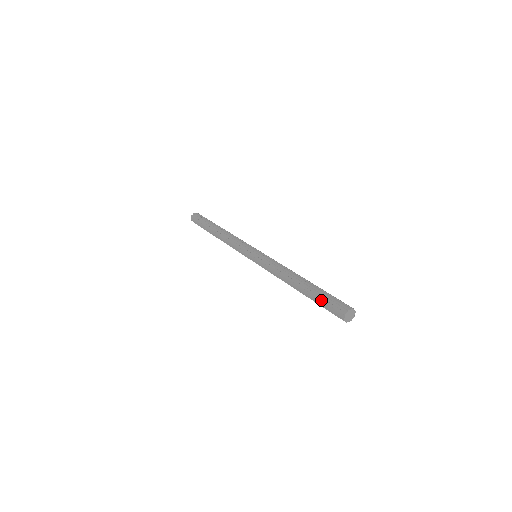
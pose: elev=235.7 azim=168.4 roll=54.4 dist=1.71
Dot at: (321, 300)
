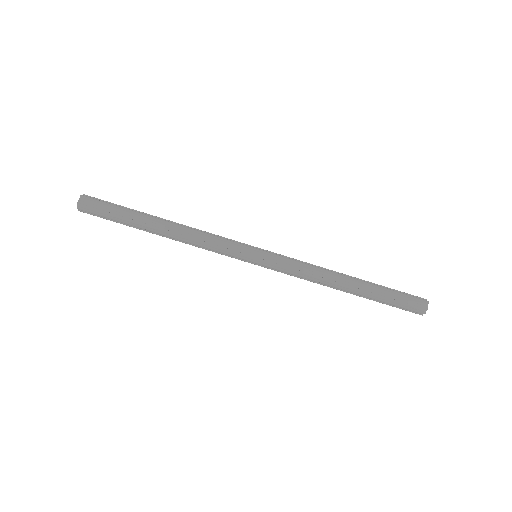
Dot at: (391, 298)
